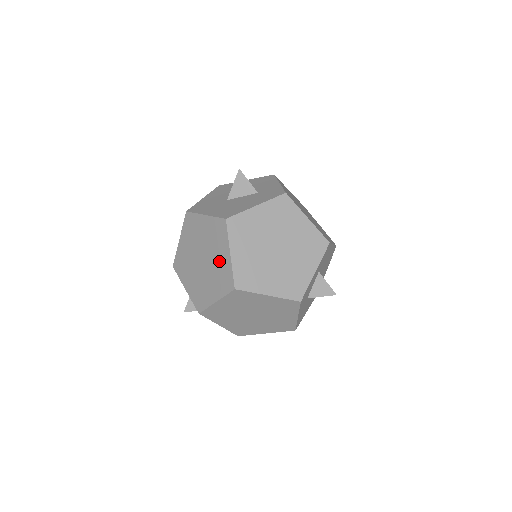
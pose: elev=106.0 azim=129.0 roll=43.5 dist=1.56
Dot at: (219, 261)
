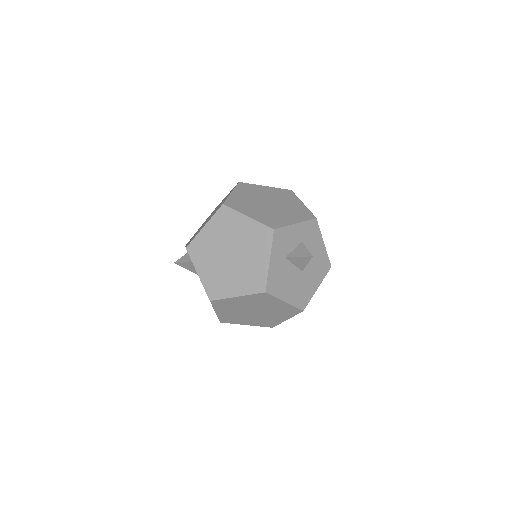
Dot at: occluded
